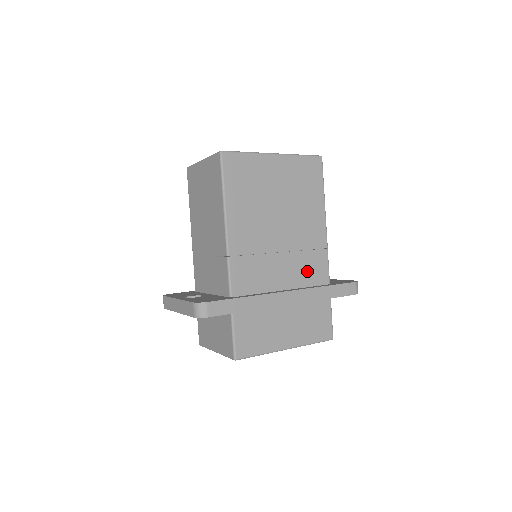
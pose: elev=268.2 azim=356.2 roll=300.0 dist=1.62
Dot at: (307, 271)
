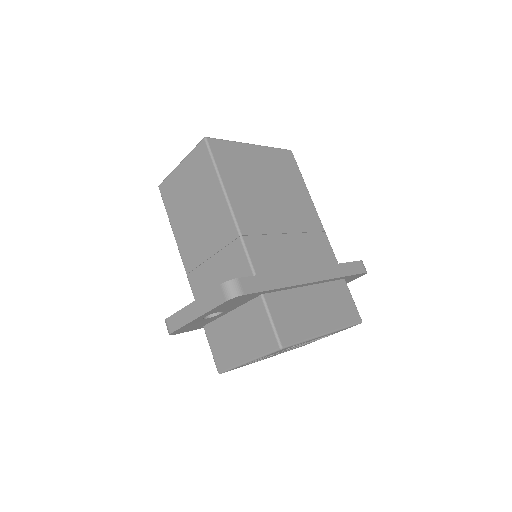
Dot at: (316, 253)
